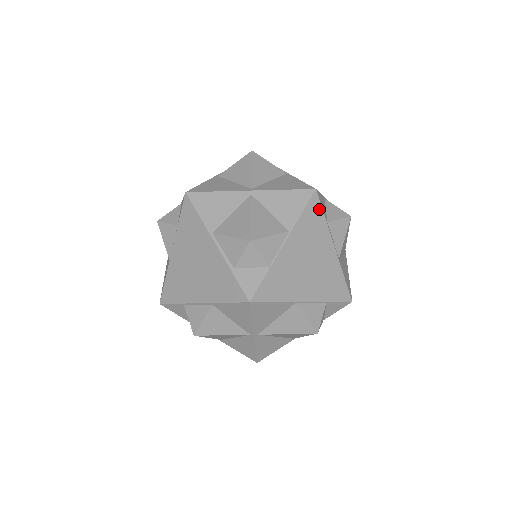
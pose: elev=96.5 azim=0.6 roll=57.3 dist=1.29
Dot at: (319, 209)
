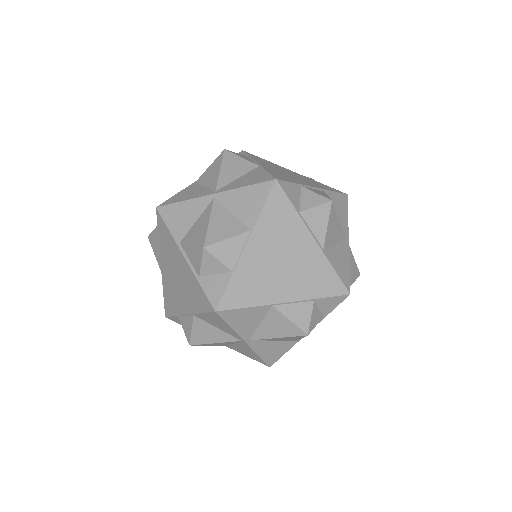
Dot at: occluded
